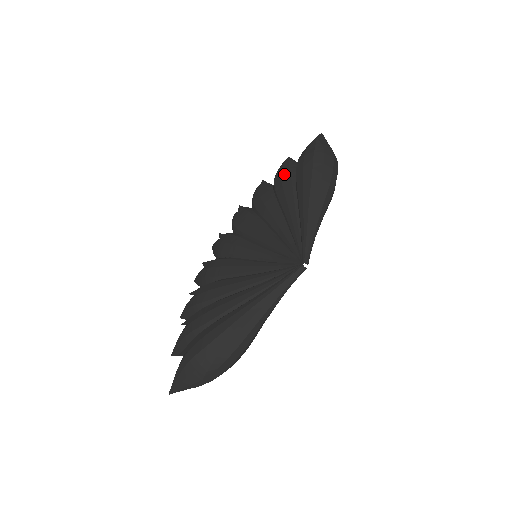
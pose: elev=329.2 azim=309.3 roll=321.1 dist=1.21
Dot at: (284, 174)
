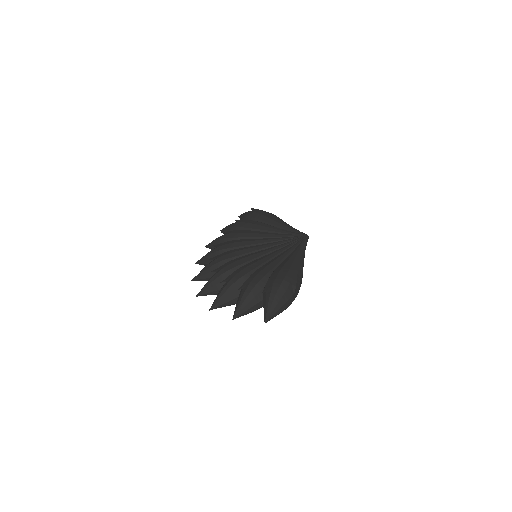
Dot at: (245, 221)
